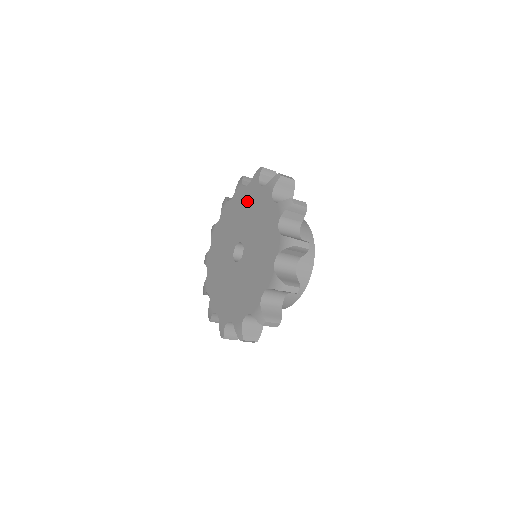
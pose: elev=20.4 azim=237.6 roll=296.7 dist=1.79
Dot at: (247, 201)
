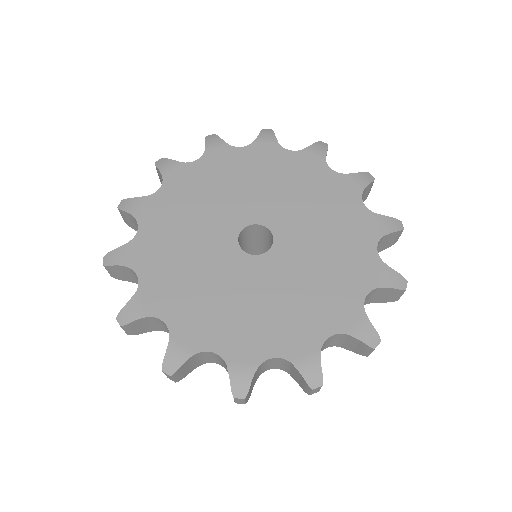
Dot at: (291, 172)
